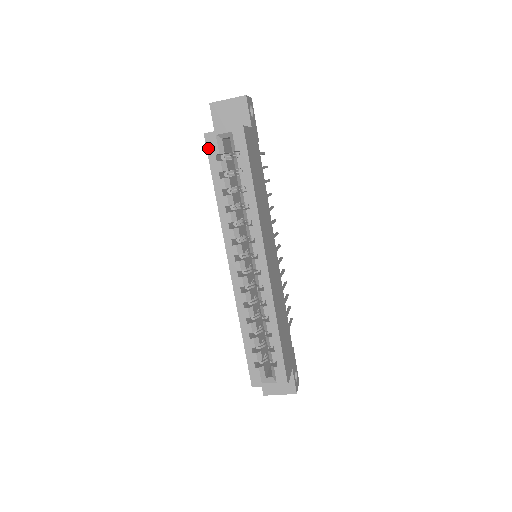
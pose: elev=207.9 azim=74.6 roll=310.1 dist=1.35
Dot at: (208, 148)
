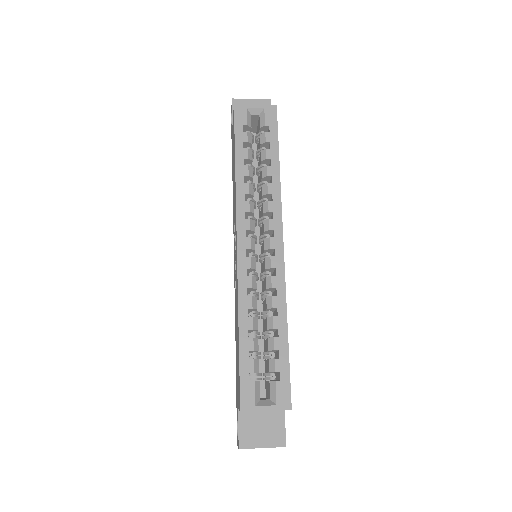
Dot at: (236, 118)
